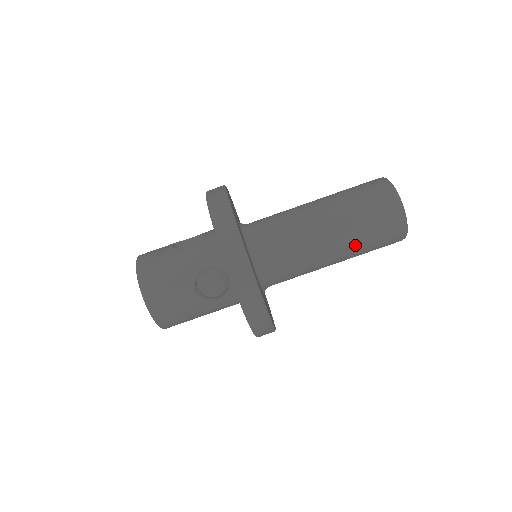
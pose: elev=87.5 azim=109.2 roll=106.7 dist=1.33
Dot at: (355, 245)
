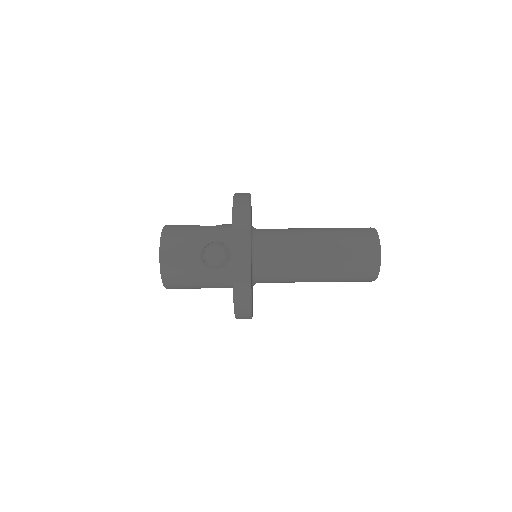
Dot at: (335, 264)
